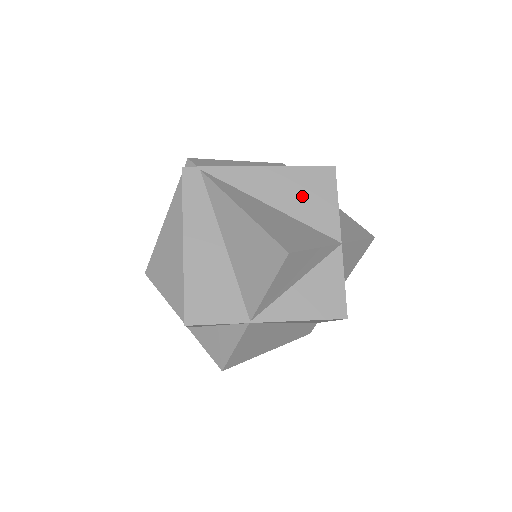
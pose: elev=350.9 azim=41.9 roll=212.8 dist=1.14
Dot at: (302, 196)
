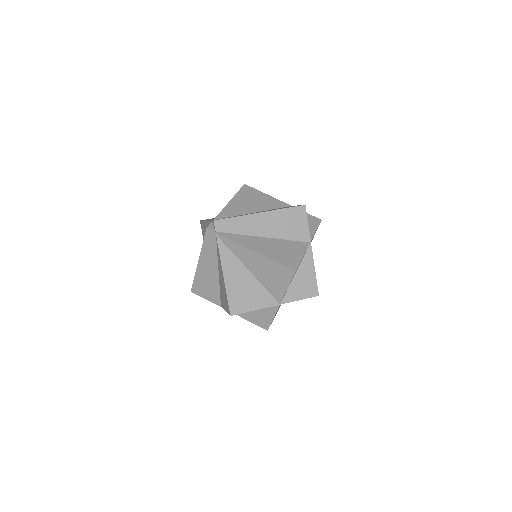
Dot at: (268, 275)
